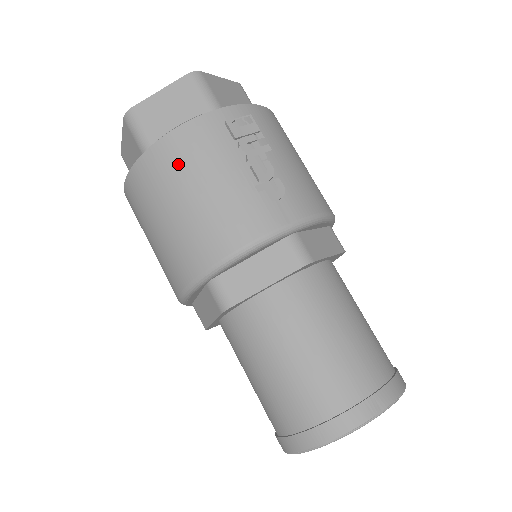
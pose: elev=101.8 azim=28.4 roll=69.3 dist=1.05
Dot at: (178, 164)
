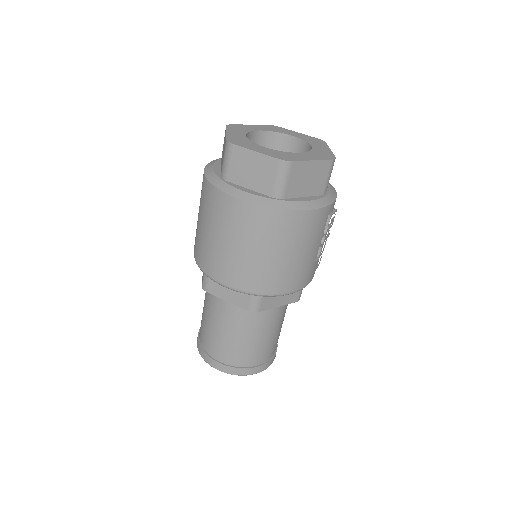
Dot at: (298, 232)
